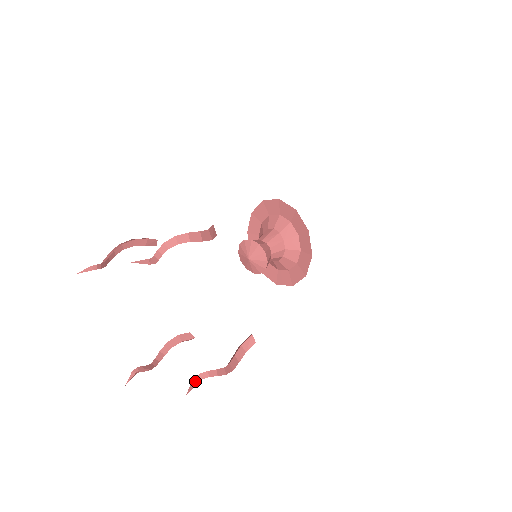
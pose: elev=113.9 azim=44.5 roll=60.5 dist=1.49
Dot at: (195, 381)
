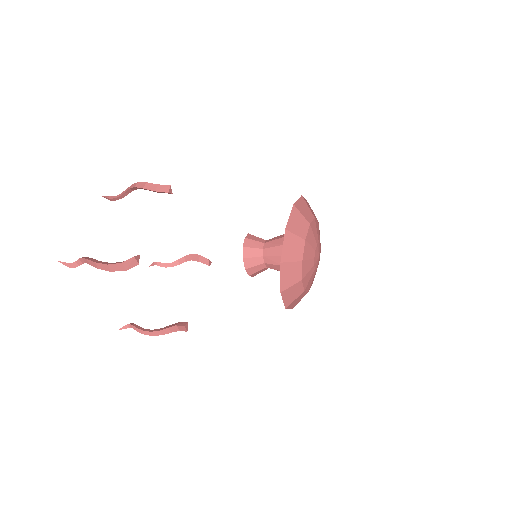
Dot at: (129, 326)
